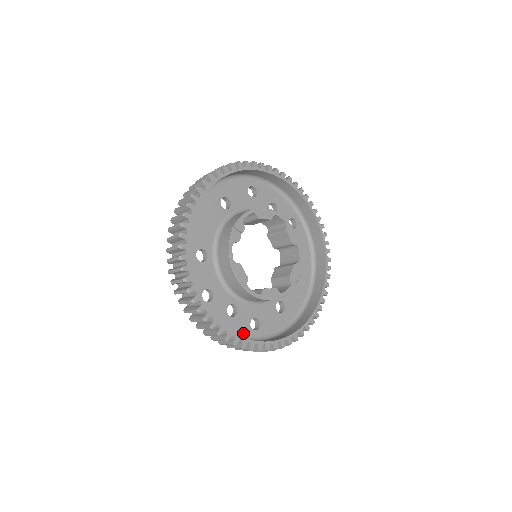
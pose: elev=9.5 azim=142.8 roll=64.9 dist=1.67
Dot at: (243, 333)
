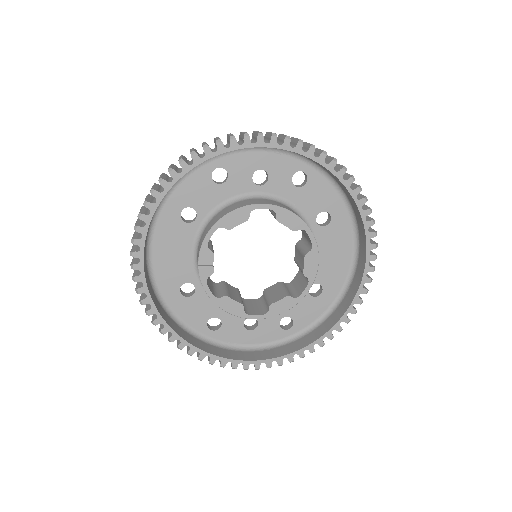
Dot at: (274, 338)
